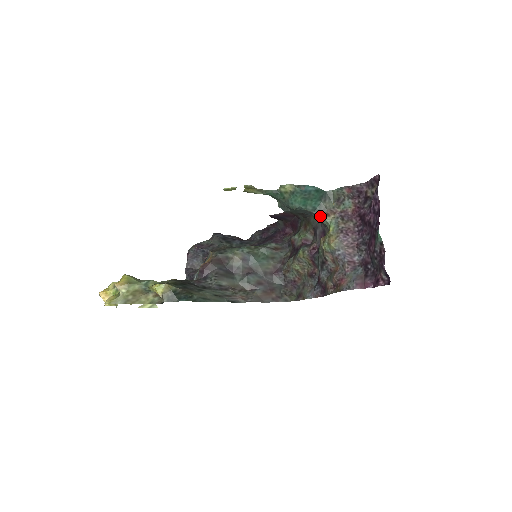
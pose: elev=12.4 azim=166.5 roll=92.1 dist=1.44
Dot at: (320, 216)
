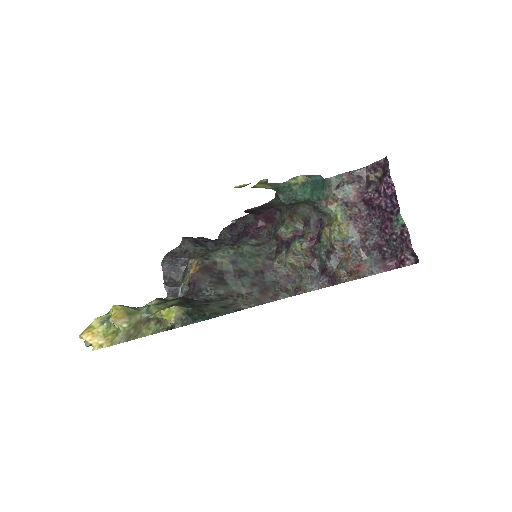
Dot at: (324, 205)
